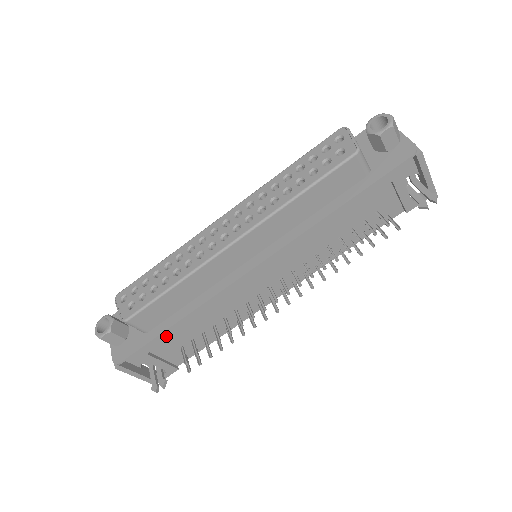
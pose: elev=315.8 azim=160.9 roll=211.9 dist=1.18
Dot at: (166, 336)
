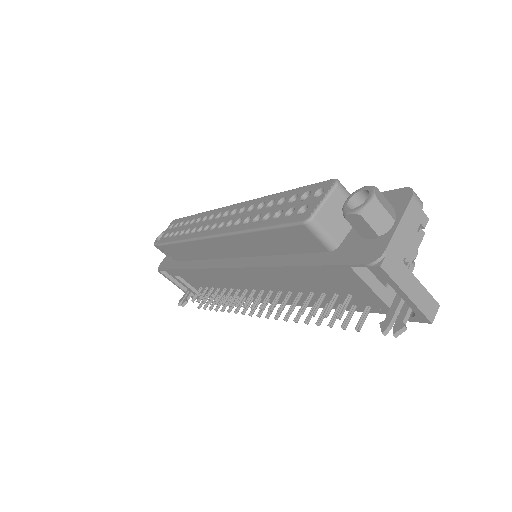
Dot at: (181, 273)
